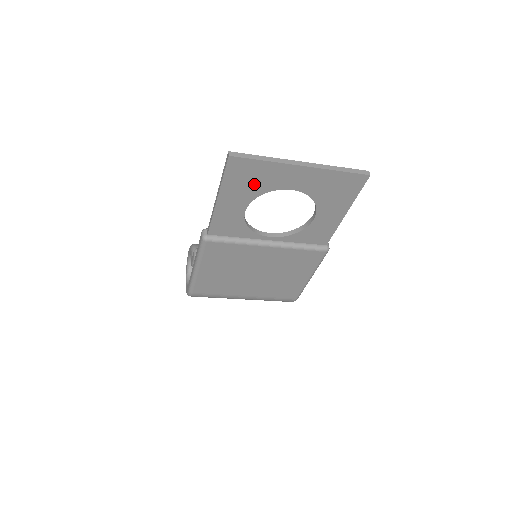
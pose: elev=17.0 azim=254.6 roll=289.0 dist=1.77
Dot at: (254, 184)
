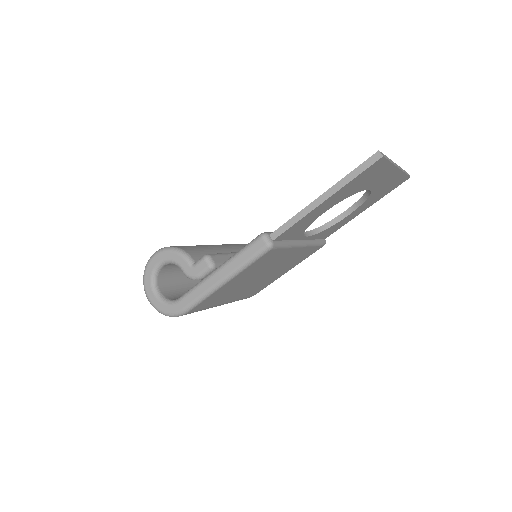
Dot at: (360, 185)
